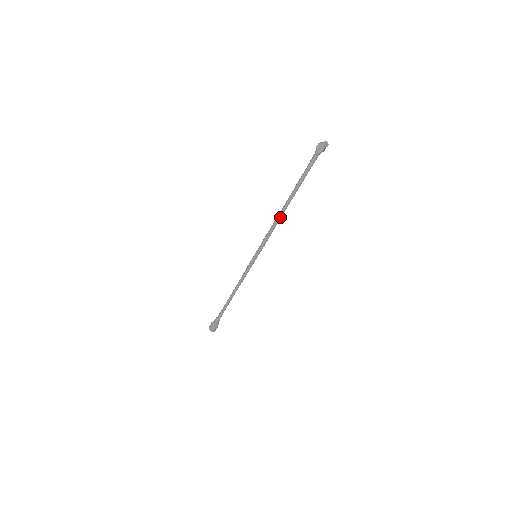
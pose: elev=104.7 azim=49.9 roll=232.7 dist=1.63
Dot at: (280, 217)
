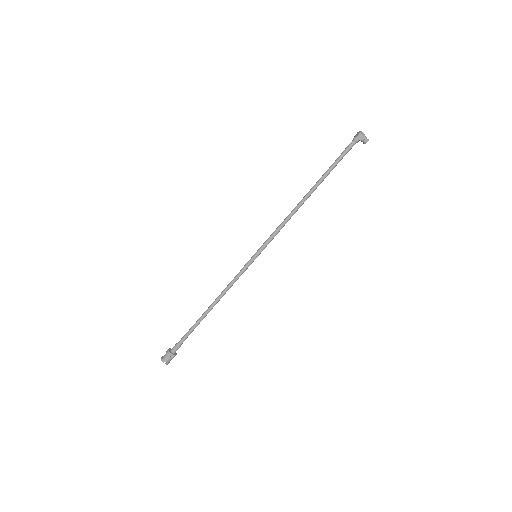
Dot at: (297, 207)
